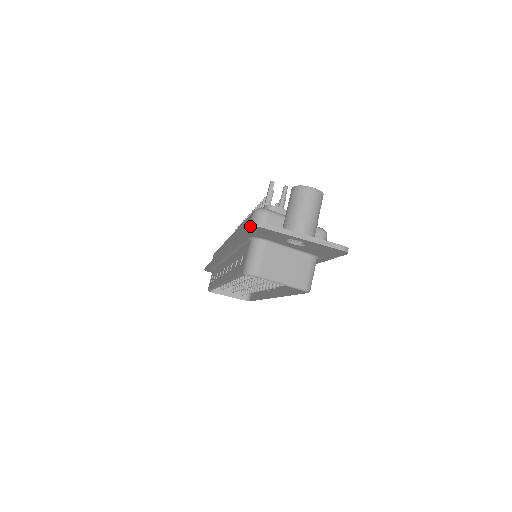
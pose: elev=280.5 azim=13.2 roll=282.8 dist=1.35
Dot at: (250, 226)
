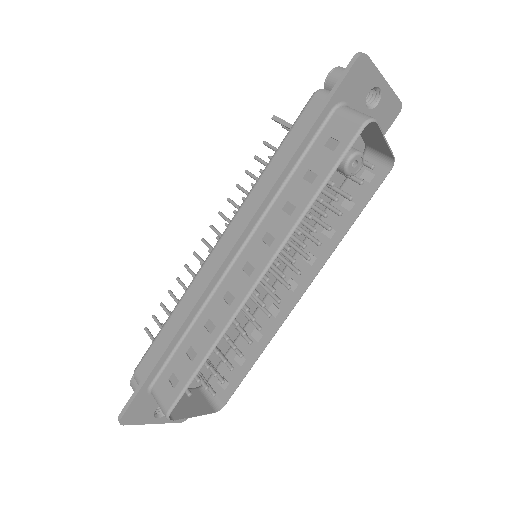
Dot at: (357, 57)
